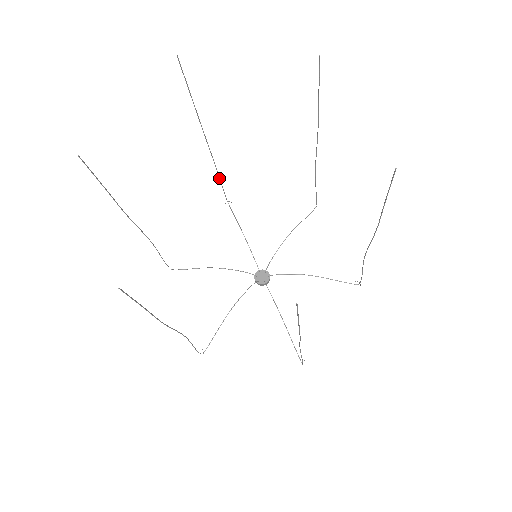
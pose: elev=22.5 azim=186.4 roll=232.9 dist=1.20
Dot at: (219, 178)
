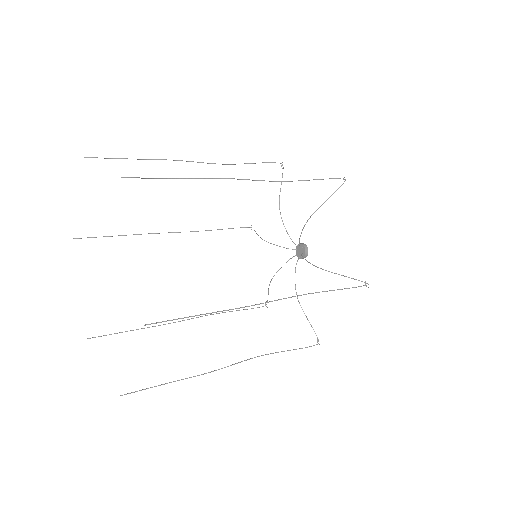
Dot at: occluded
